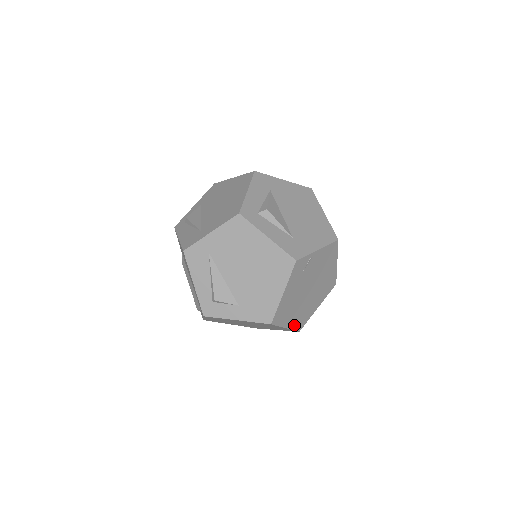
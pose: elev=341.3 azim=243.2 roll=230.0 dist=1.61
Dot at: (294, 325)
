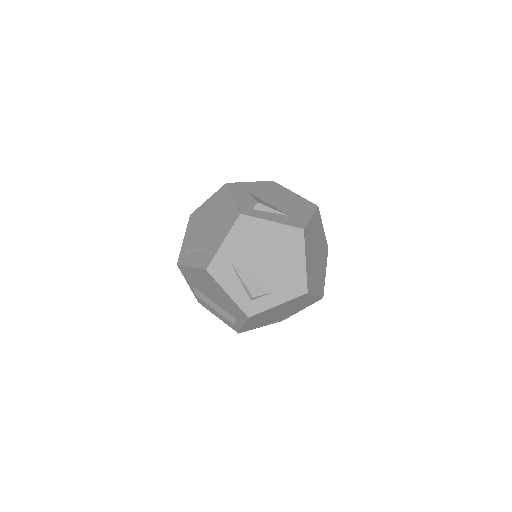
Dot at: (319, 292)
